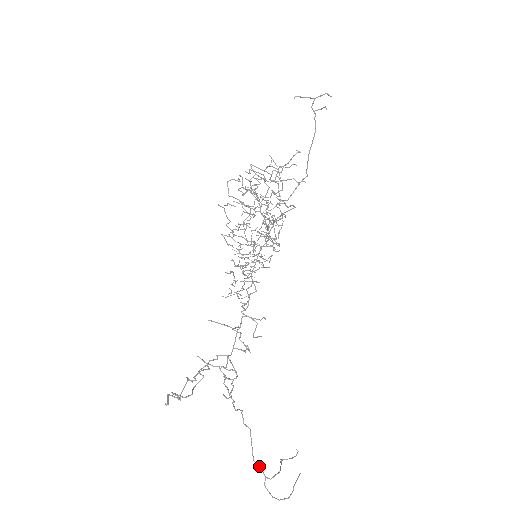
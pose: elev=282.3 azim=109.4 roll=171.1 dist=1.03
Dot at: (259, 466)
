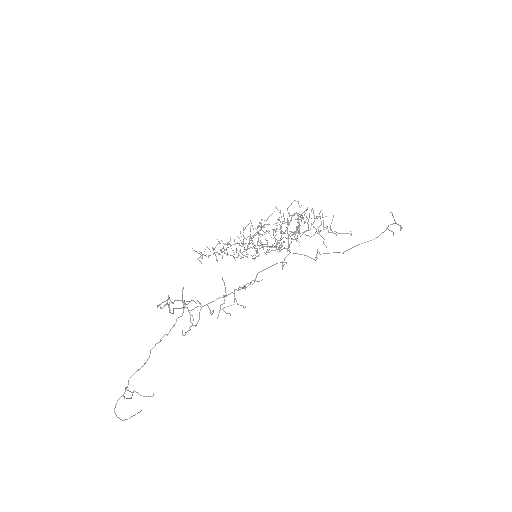
Dot at: (128, 384)
